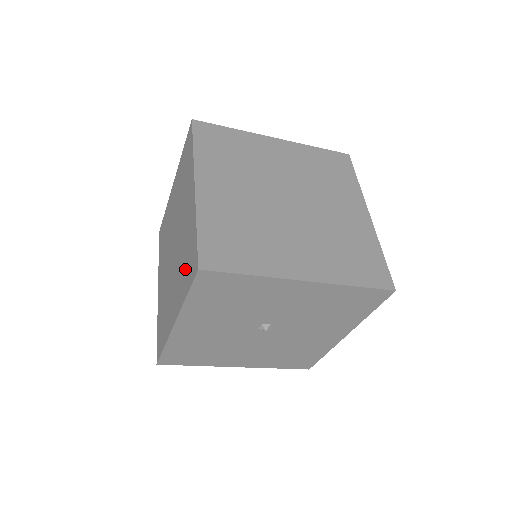
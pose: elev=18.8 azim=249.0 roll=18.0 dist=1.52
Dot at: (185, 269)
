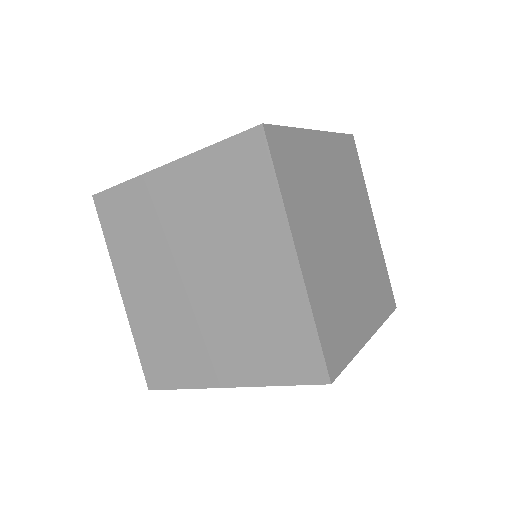
Dot at: (270, 350)
